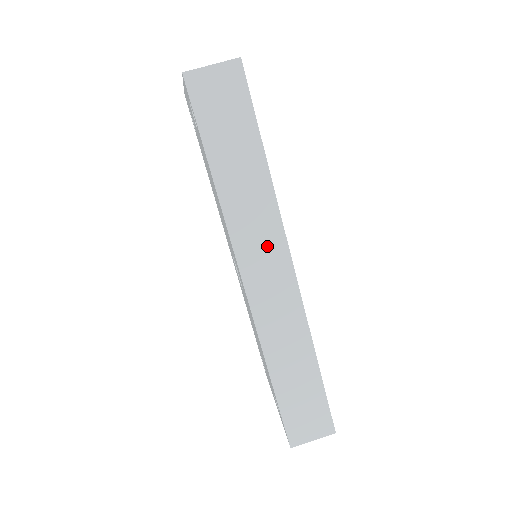
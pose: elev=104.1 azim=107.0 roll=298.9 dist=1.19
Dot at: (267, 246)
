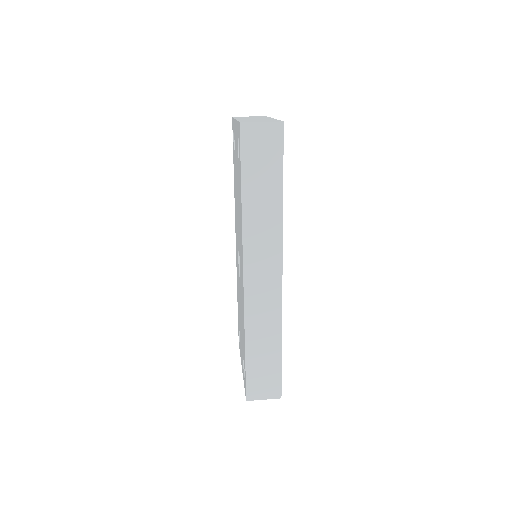
Dot at: (267, 256)
